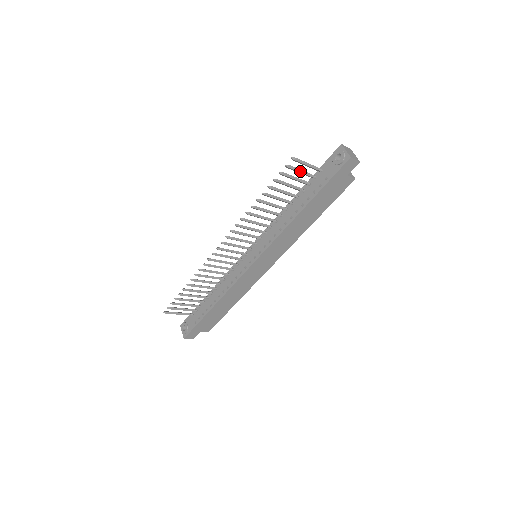
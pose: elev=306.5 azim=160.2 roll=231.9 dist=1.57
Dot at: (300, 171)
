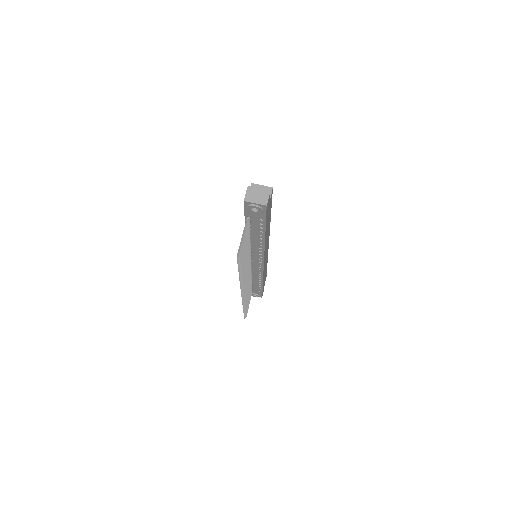
Dot at: (244, 244)
